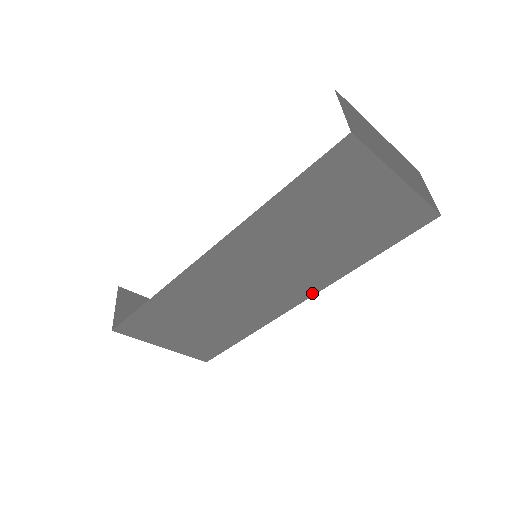
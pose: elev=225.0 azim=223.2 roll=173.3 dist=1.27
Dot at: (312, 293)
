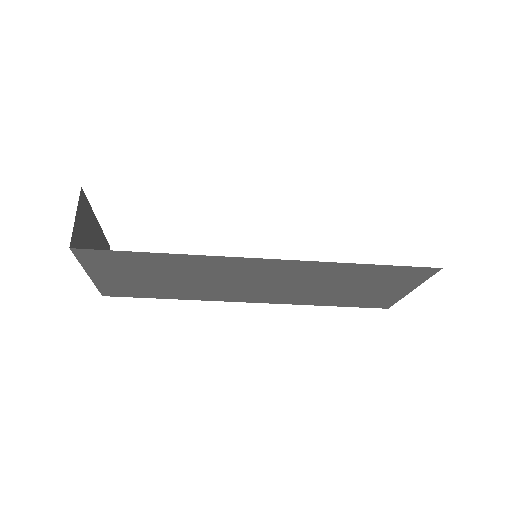
Dot at: (264, 302)
